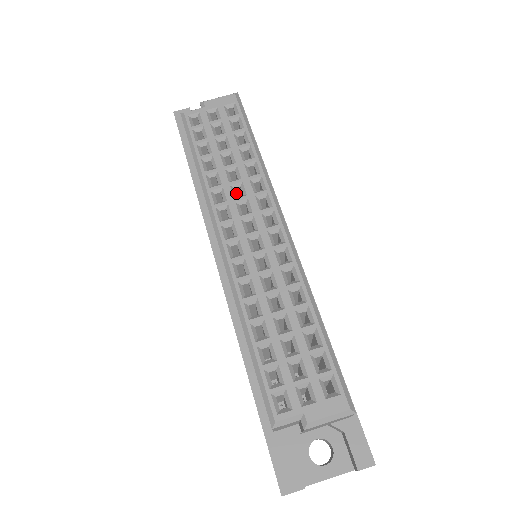
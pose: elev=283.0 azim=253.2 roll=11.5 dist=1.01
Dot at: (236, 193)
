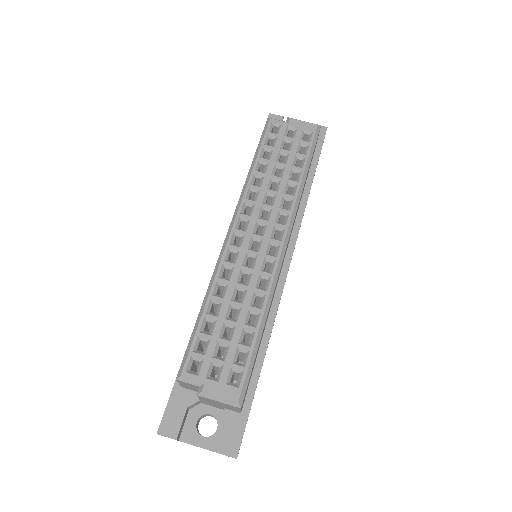
Dot at: (268, 200)
